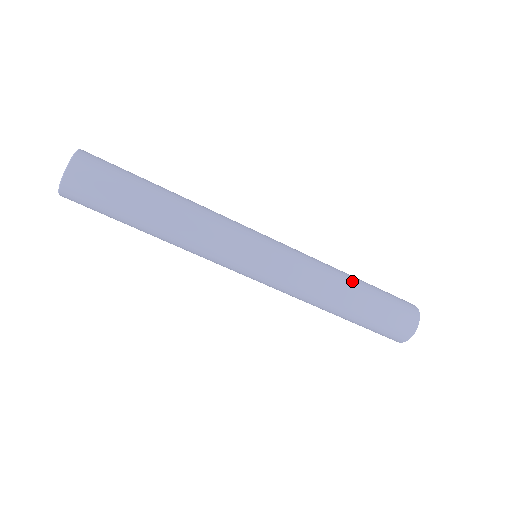
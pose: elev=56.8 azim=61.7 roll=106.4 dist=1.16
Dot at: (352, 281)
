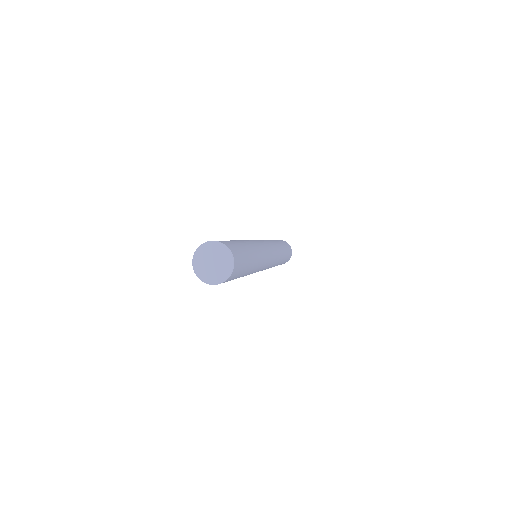
Dot at: occluded
